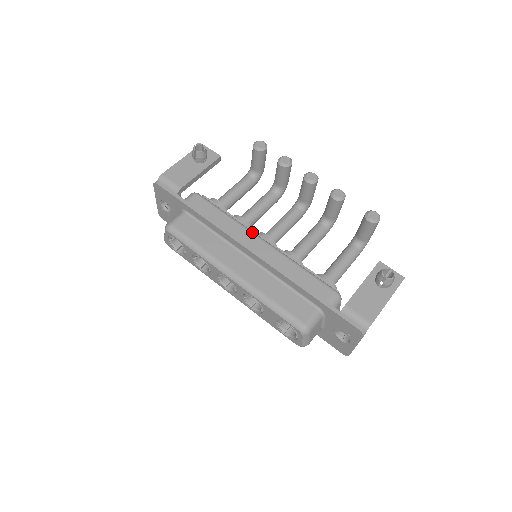
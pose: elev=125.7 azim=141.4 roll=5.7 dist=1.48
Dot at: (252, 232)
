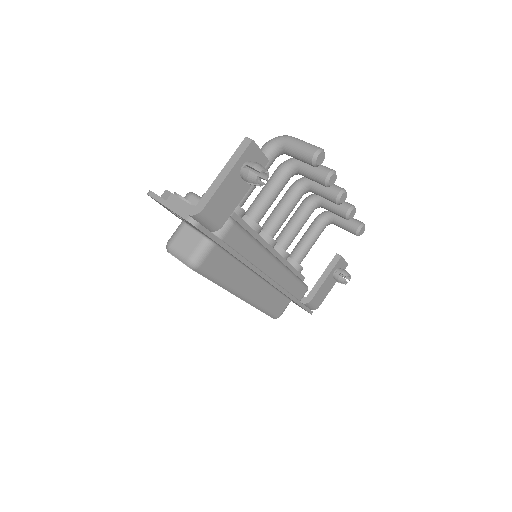
Dot at: (271, 256)
